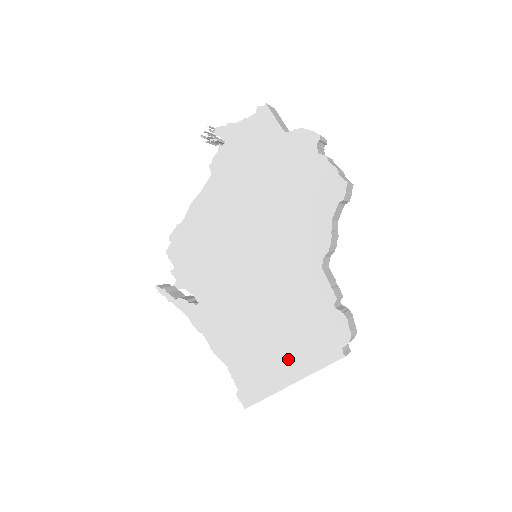
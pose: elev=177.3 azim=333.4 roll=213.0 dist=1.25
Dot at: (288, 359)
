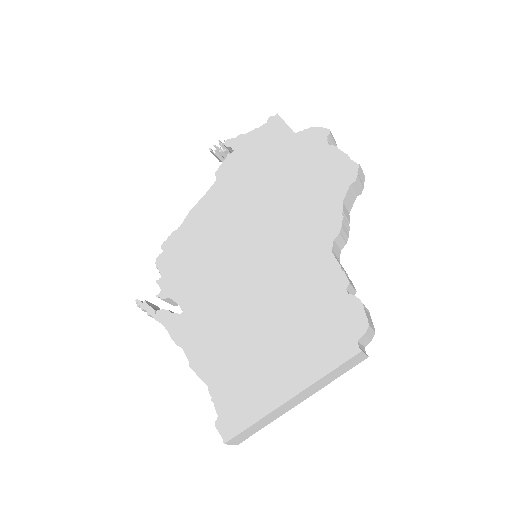
Dot at: (287, 365)
